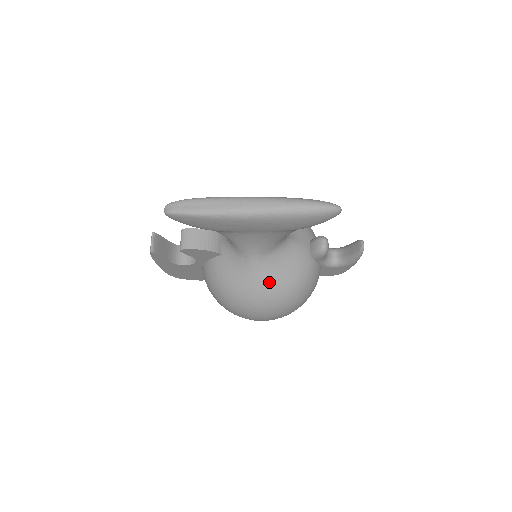
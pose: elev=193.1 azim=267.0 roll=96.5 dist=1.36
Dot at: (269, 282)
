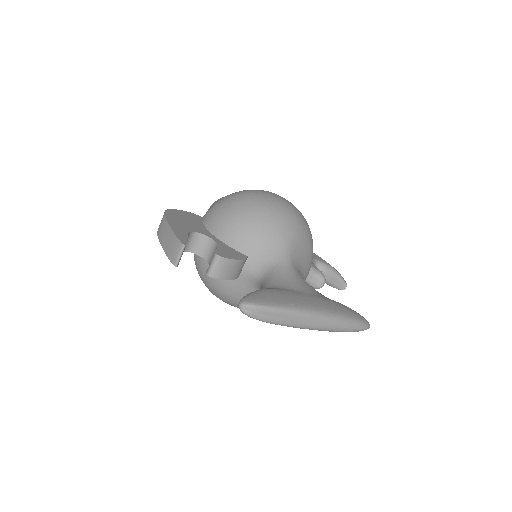
Dot at: occluded
